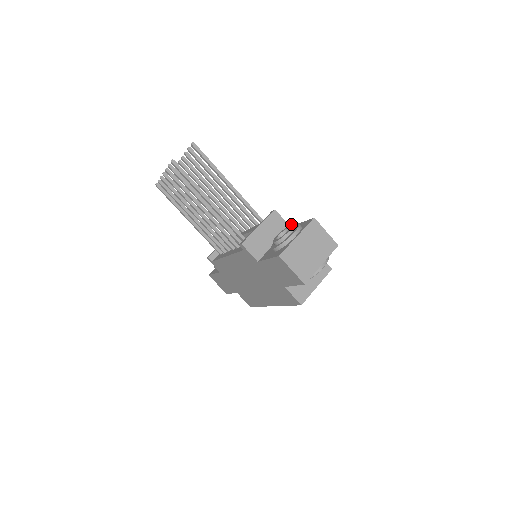
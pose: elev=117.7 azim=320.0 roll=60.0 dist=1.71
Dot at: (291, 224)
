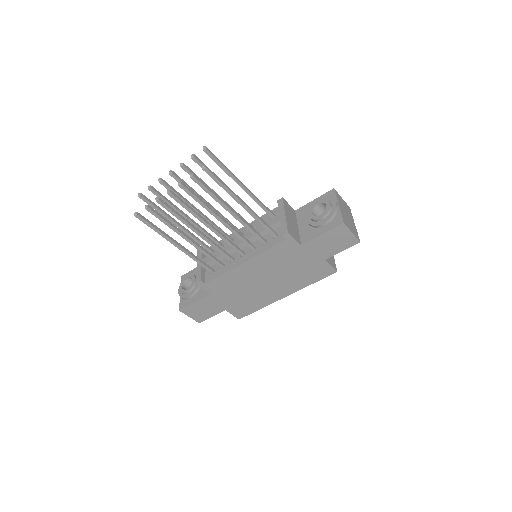
Dot at: (318, 200)
